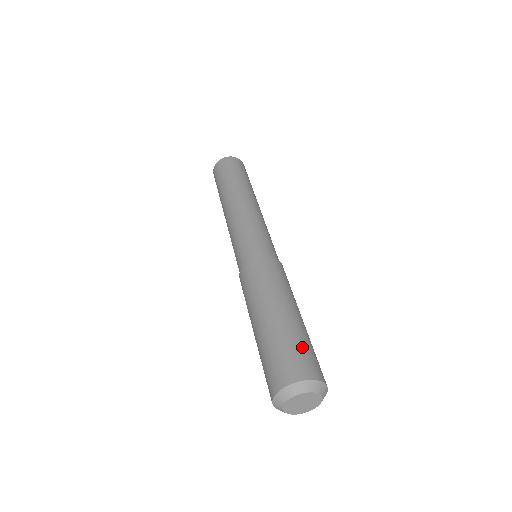
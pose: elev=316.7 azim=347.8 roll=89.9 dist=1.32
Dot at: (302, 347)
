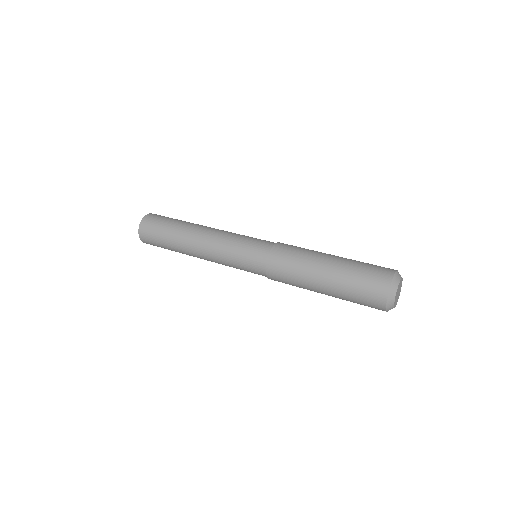
Dot at: occluded
